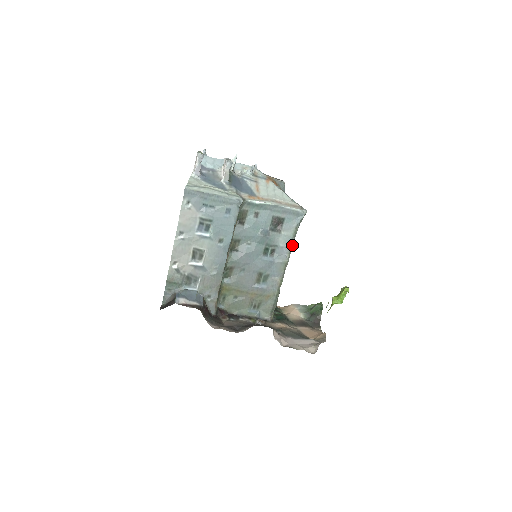
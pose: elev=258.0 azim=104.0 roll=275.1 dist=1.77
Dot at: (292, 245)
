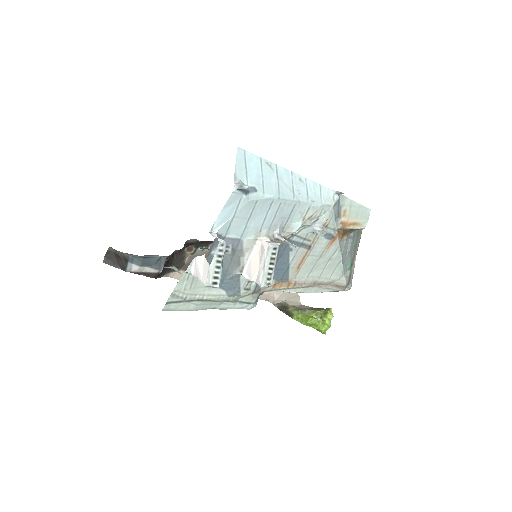
Dot at: occluded
